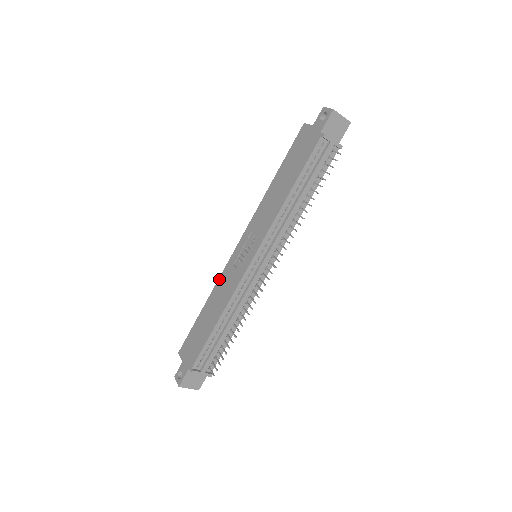
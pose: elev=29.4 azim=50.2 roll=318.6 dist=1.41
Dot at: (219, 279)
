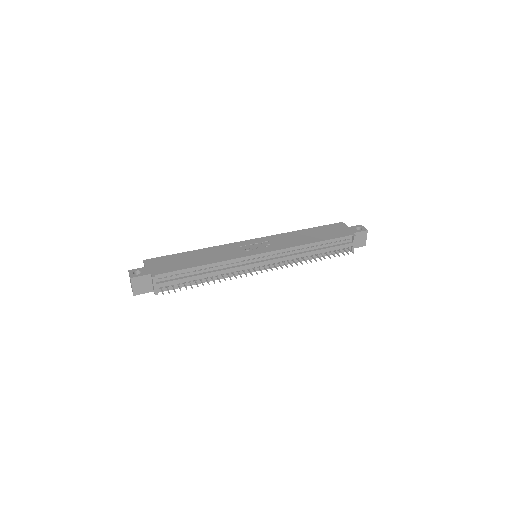
Dot at: (220, 246)
